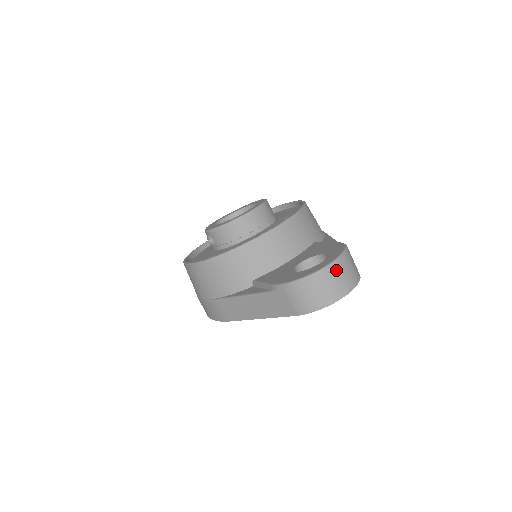
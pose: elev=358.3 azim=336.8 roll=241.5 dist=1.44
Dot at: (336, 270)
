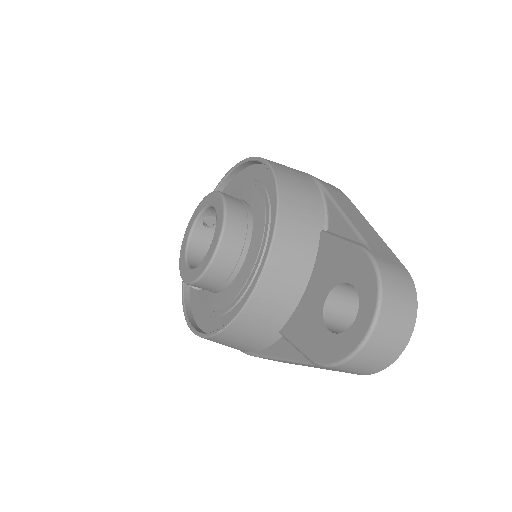
Dot at: (384, 324)
